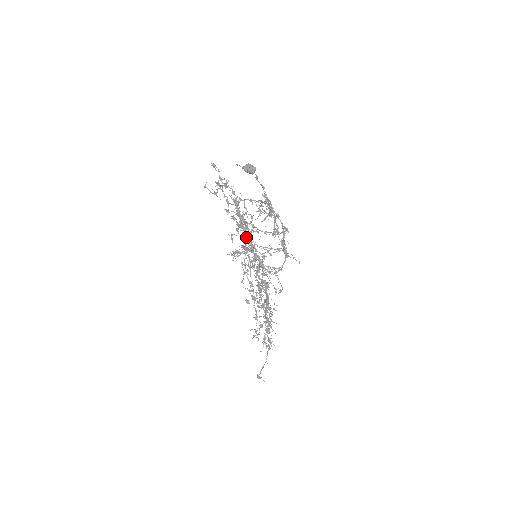
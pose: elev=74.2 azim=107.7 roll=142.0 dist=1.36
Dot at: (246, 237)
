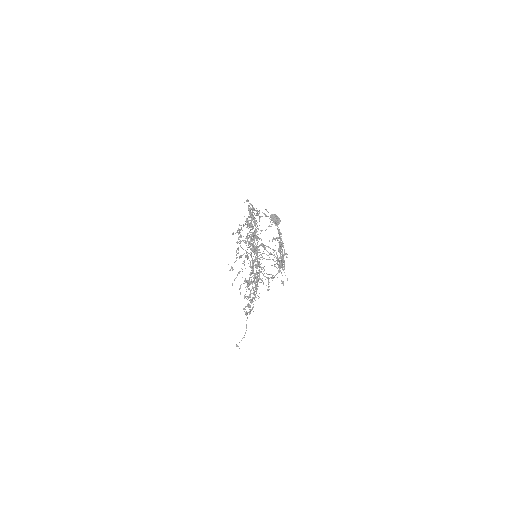
Dot at: occluded
